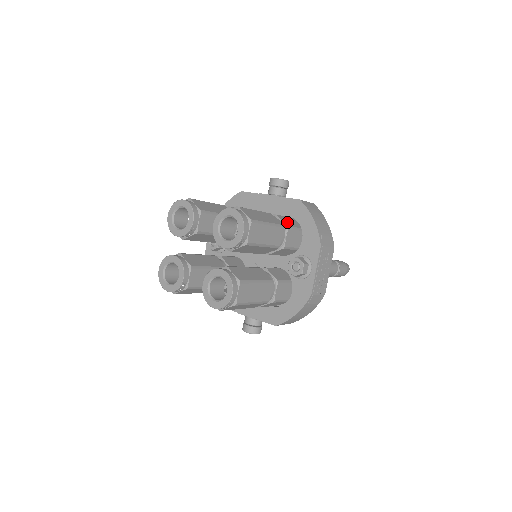
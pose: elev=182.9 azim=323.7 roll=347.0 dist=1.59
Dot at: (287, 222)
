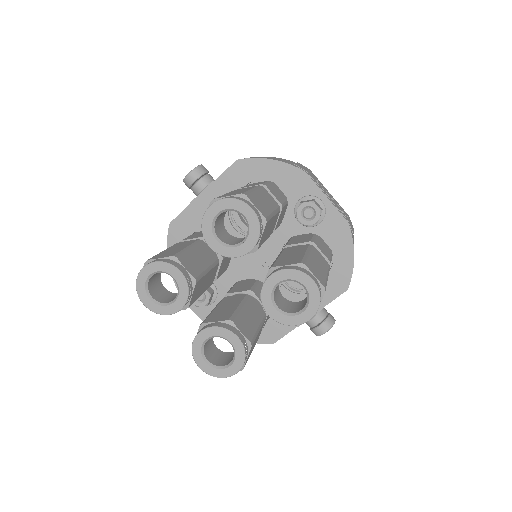
Dot at: occluded
